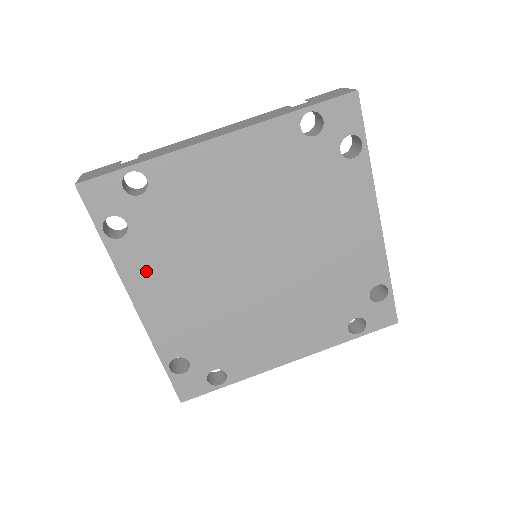
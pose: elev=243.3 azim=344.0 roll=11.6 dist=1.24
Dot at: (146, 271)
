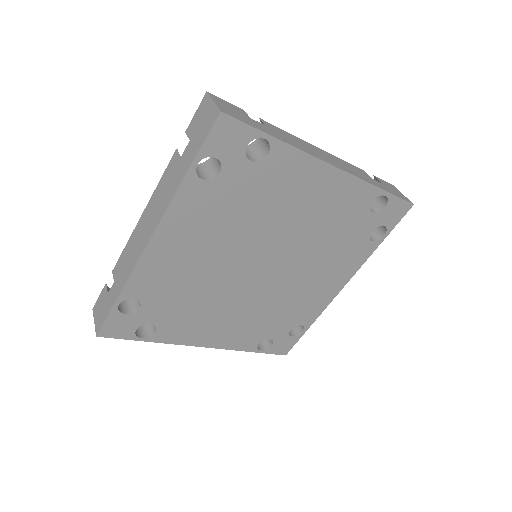
Dot at: (190, 330)
